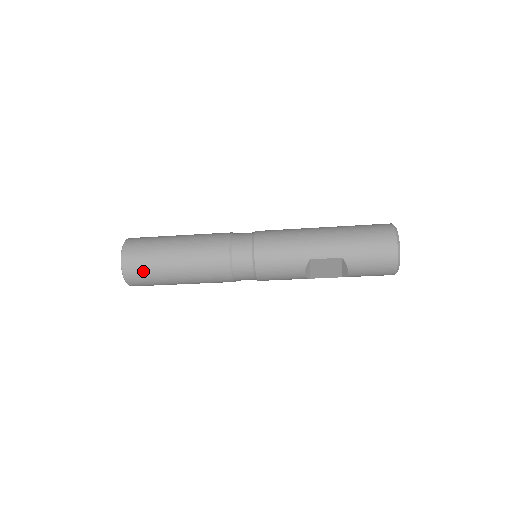
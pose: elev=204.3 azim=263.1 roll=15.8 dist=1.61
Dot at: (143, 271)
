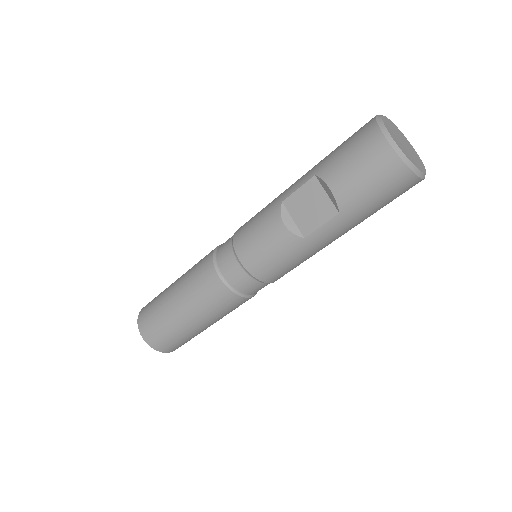
Dot at: (151, 312)
